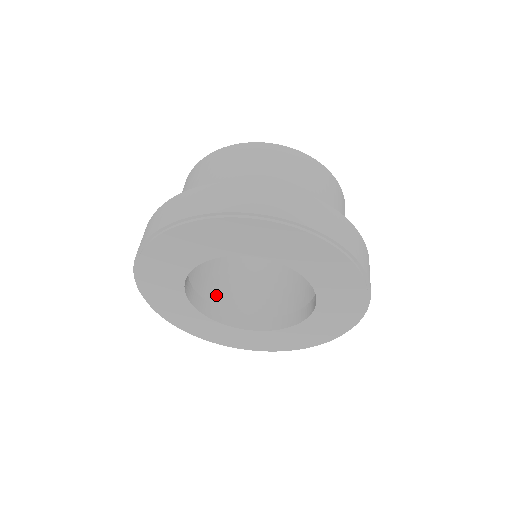
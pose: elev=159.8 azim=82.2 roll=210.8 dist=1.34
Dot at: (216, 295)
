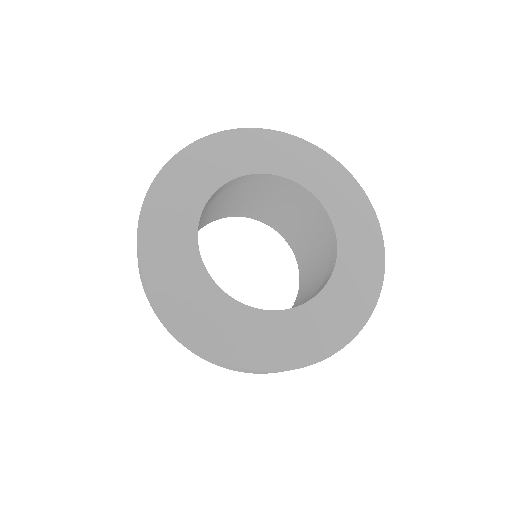
Dot at: occluded
